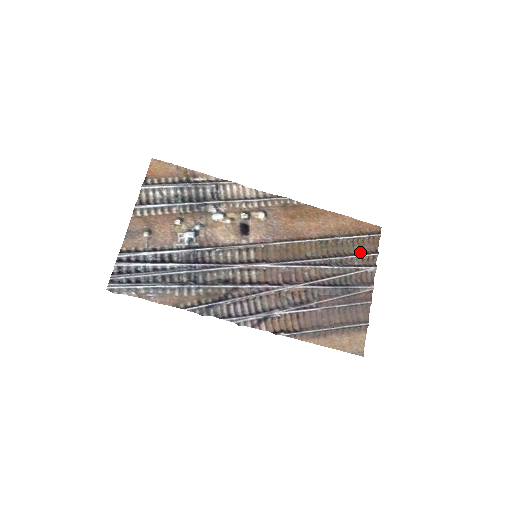
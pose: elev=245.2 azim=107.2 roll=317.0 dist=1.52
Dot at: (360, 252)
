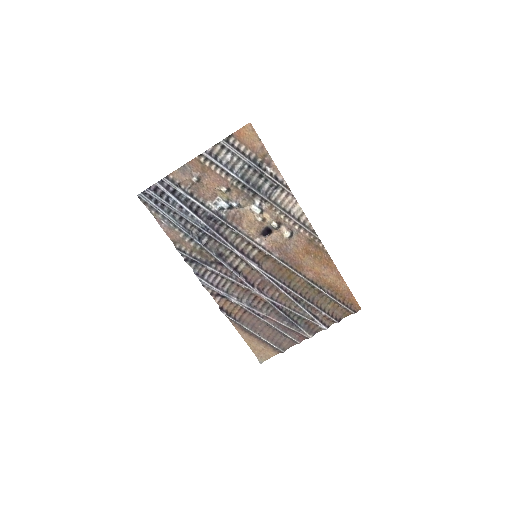
Dot at: (328, 311)
